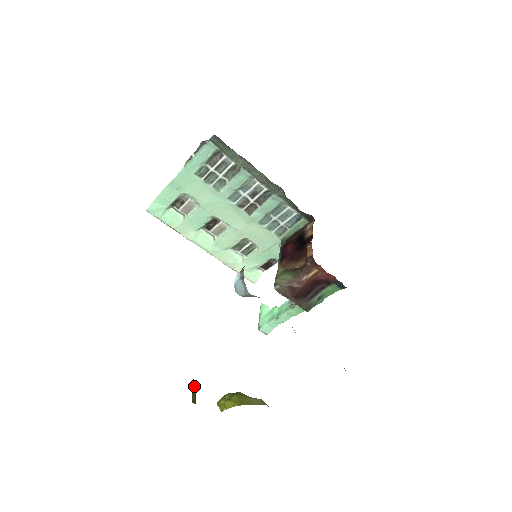
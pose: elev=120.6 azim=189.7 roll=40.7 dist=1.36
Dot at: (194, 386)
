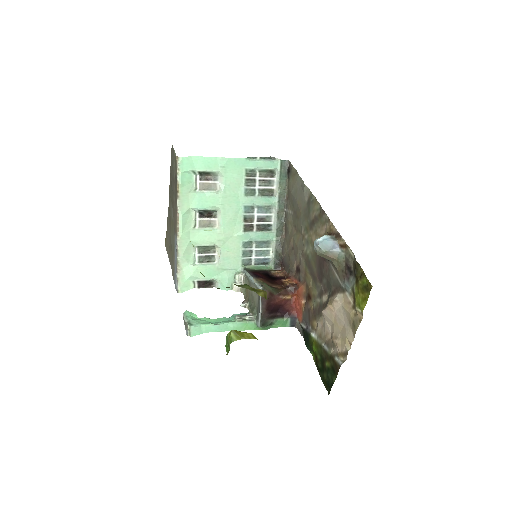
Dot at: occluded
